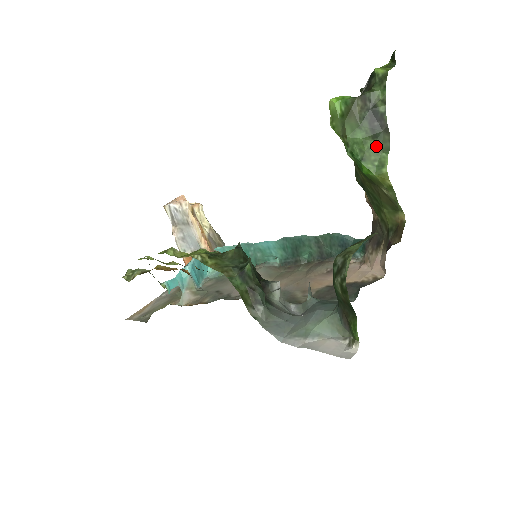
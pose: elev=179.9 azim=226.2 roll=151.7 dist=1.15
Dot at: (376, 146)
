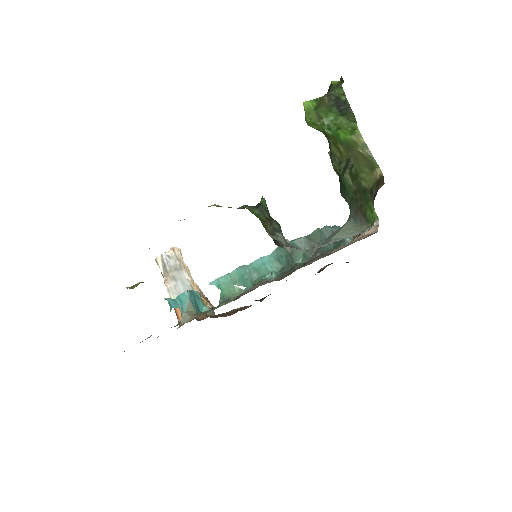
Dot at: (346, 119)
